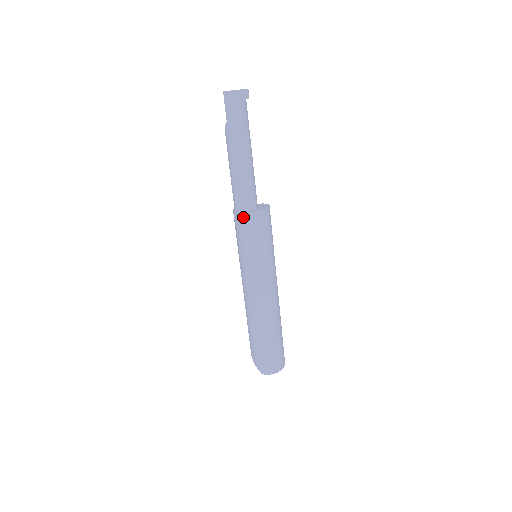
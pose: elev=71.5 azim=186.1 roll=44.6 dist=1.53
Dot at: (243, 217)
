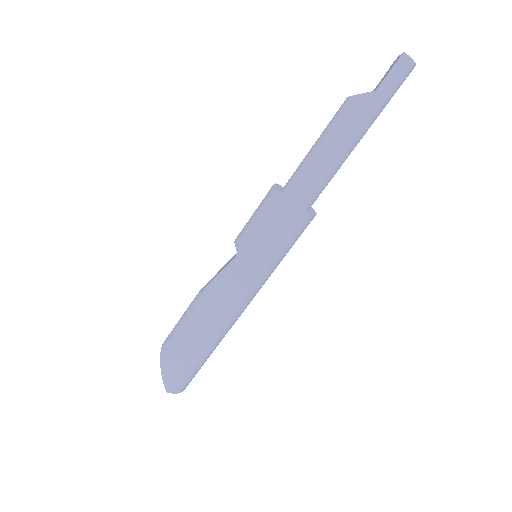
Dot at: (297, 214)
